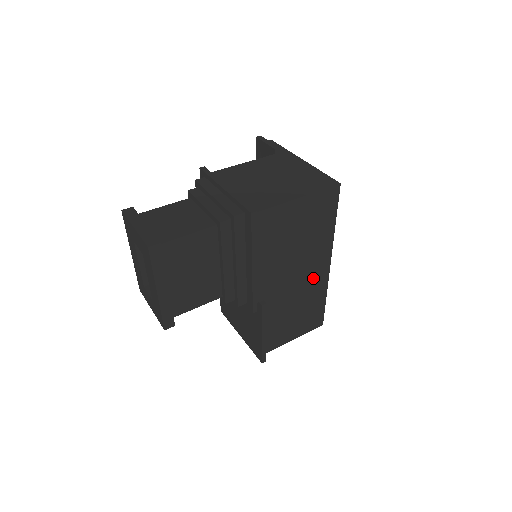
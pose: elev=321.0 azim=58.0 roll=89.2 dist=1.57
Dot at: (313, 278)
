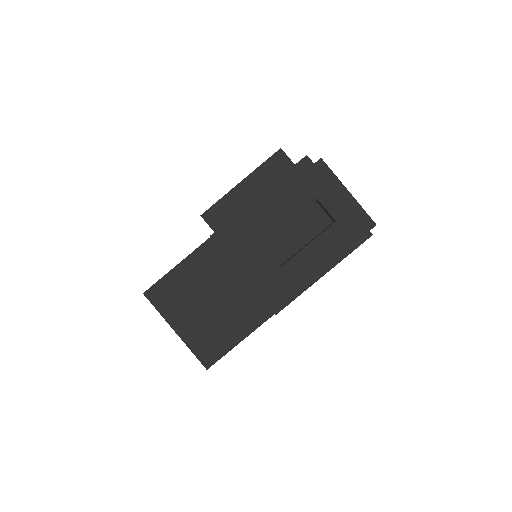
Dot at: occluded
